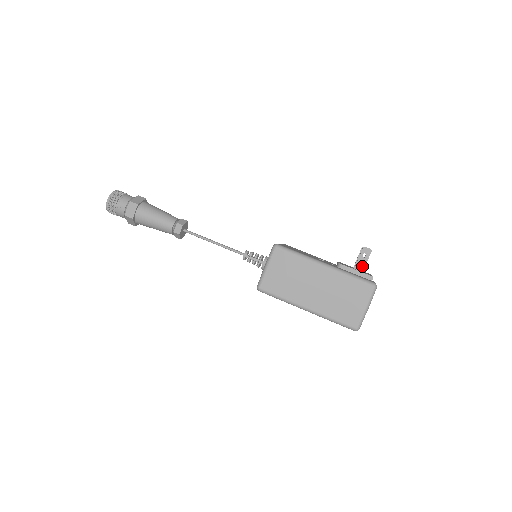
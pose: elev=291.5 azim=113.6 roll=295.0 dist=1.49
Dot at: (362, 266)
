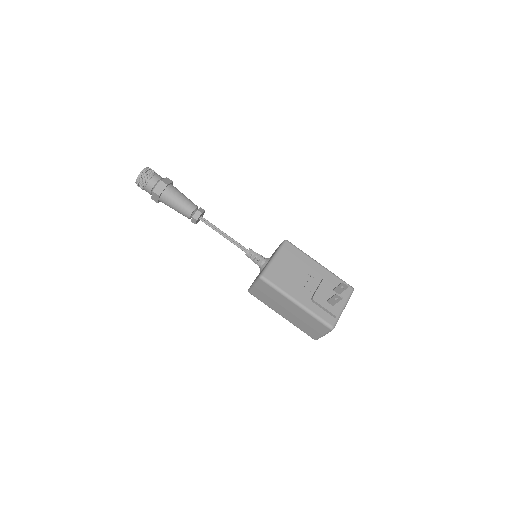
Dot at: (333, 303)
